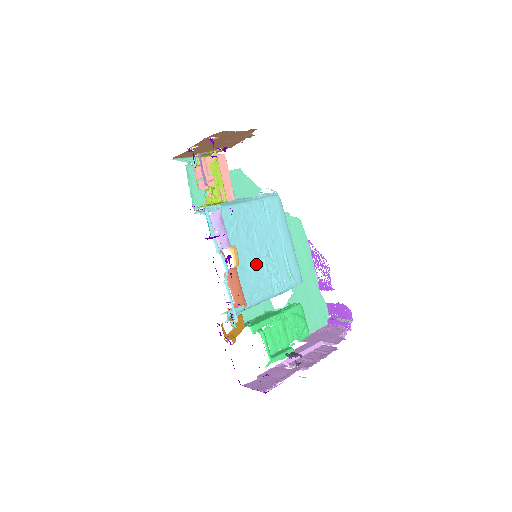
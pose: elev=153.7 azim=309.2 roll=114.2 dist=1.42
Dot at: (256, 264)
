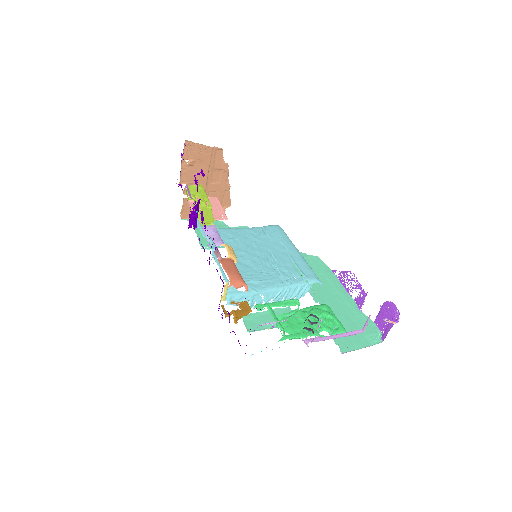
Dot at: (258, 263)
